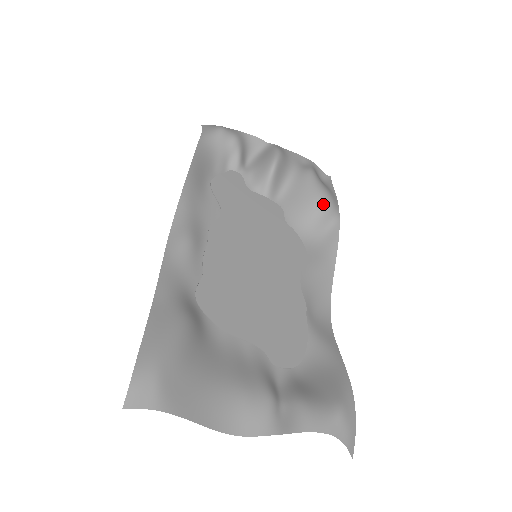
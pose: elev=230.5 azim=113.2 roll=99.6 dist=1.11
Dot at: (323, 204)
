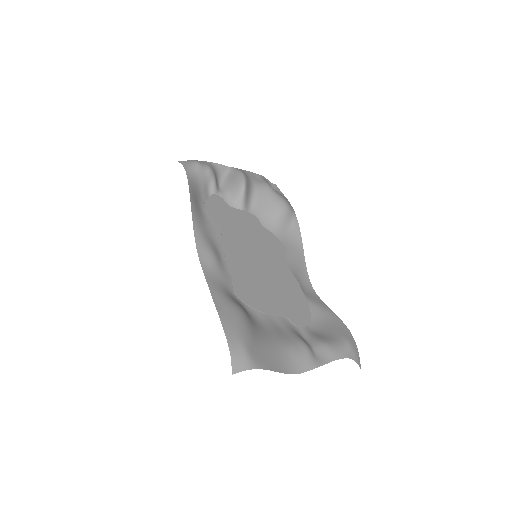
Dot at: (284, 208)
